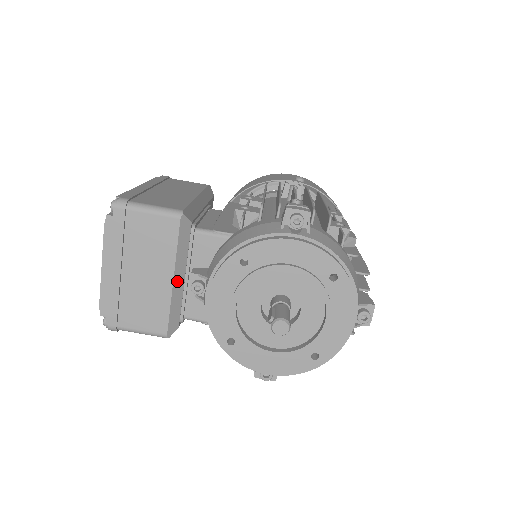
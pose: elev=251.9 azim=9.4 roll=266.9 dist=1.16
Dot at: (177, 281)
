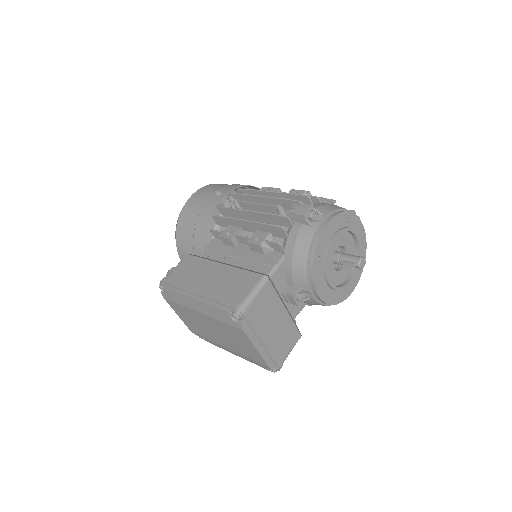
Dot at: (286, 308)
